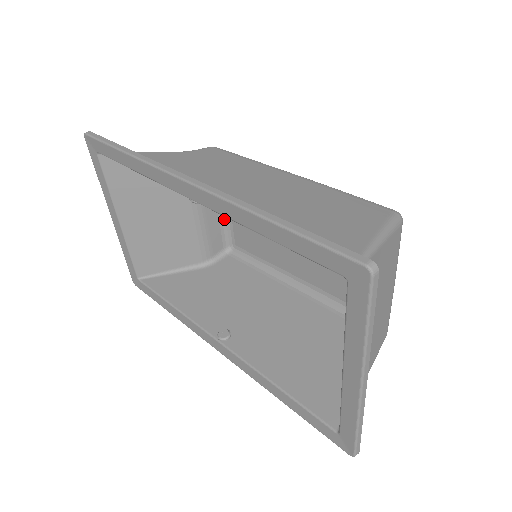
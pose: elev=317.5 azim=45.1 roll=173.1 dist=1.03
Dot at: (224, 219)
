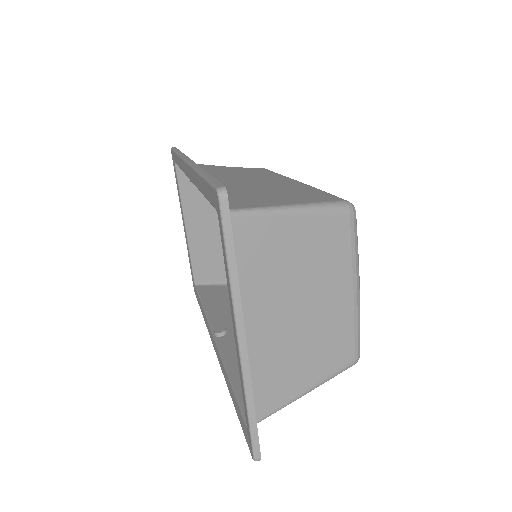
Dot at: occluded
